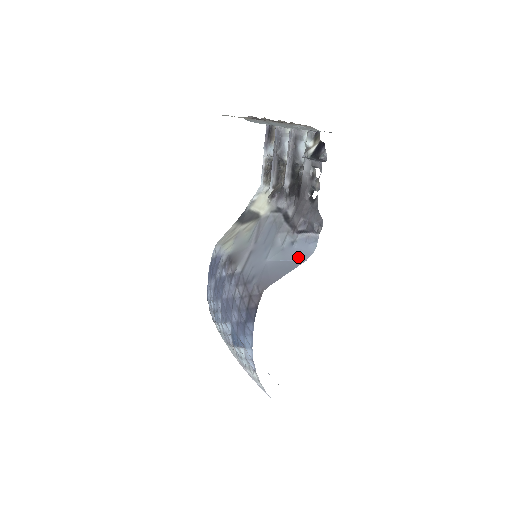
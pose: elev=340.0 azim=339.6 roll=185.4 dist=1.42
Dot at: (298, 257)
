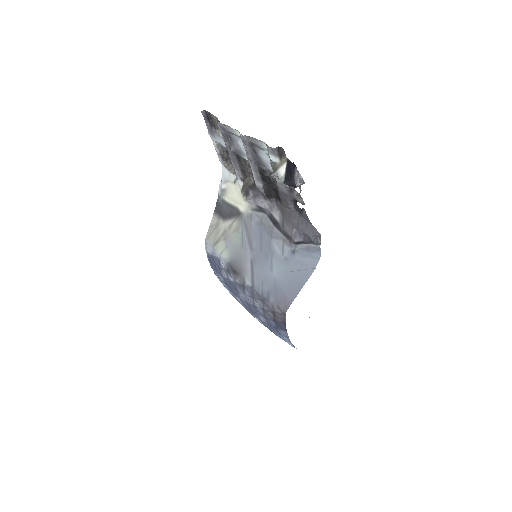
Dot at: (305, 267)
